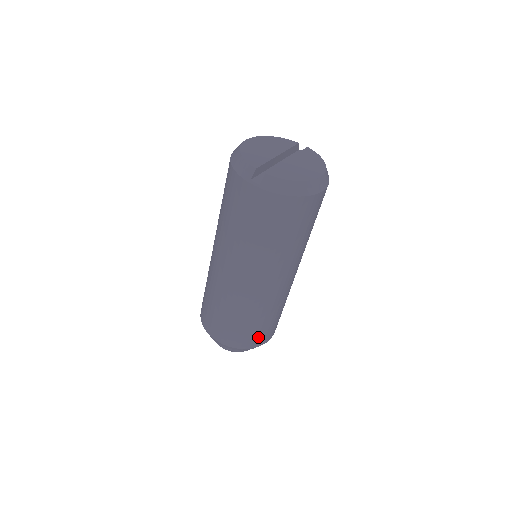
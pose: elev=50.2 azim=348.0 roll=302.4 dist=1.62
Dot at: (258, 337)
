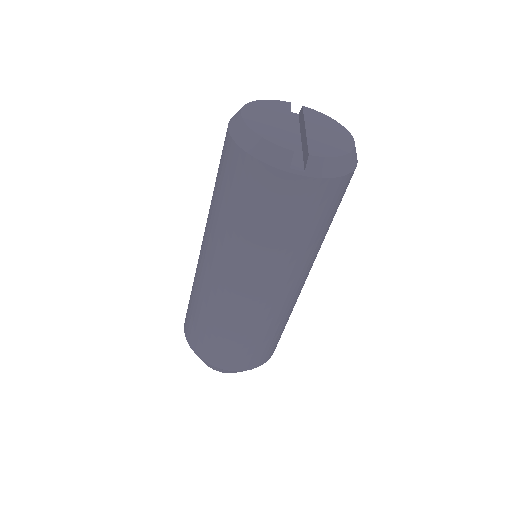
Dot at: (274, 346)
